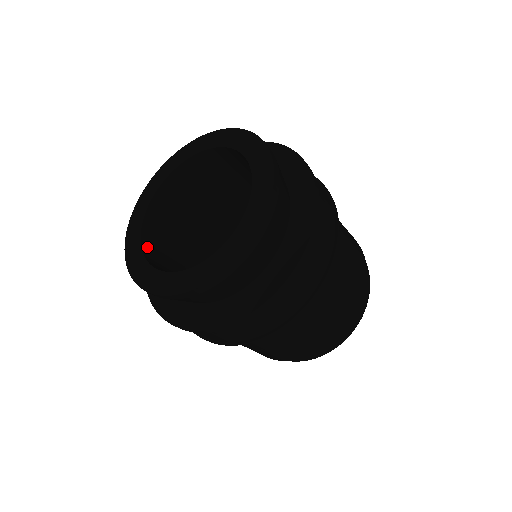
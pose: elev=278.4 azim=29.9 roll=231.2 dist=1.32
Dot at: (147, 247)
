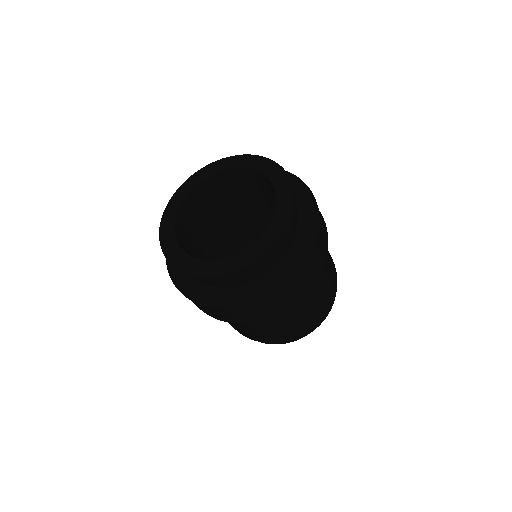
Dot at: occluded
